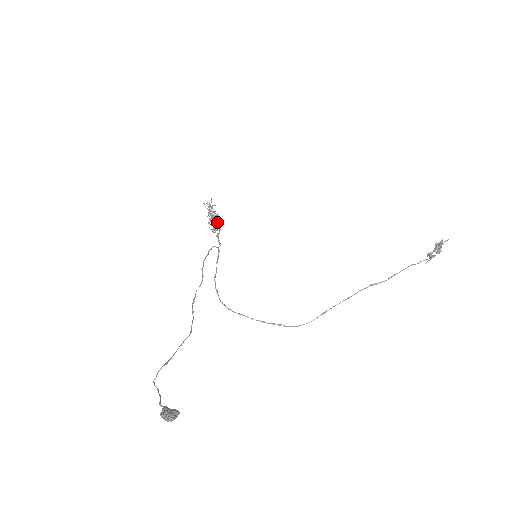
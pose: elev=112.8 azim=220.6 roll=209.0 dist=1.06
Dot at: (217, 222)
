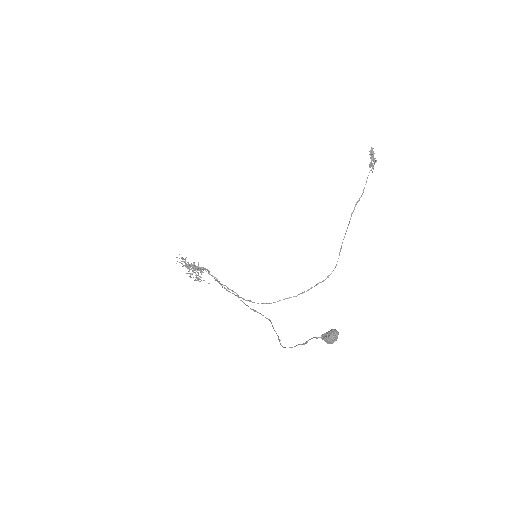
Dot at: occluded
